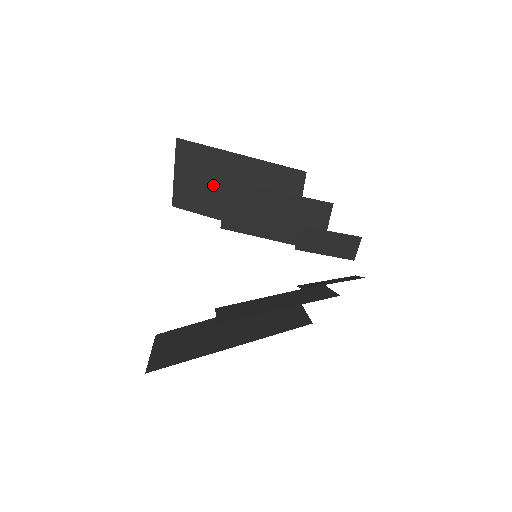
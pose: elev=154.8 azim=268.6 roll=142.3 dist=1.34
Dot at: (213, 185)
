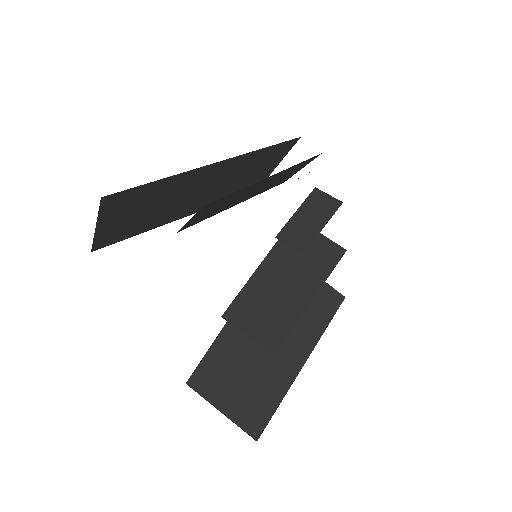
Dot at: (165, 205)
